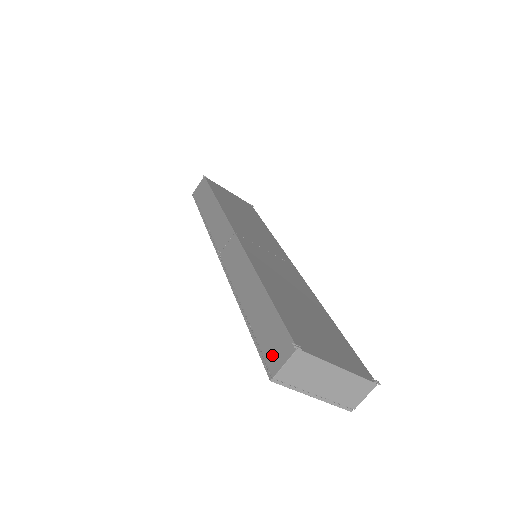
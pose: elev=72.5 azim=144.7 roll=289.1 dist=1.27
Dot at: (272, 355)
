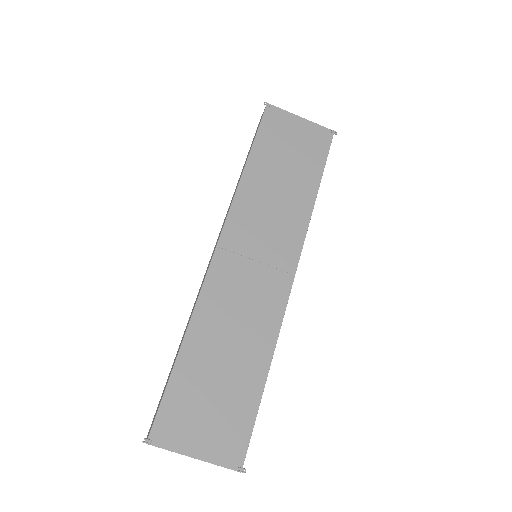
Dot at: occluded
